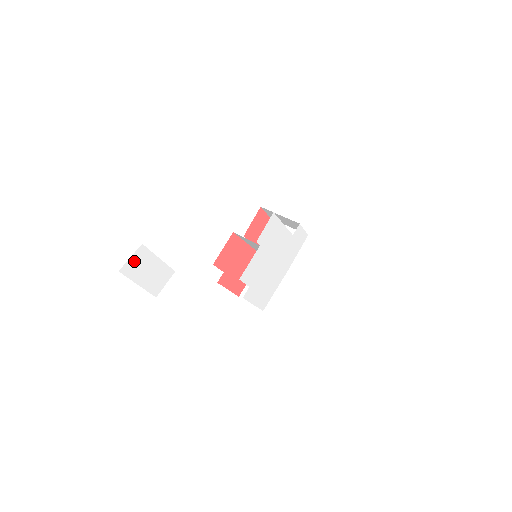
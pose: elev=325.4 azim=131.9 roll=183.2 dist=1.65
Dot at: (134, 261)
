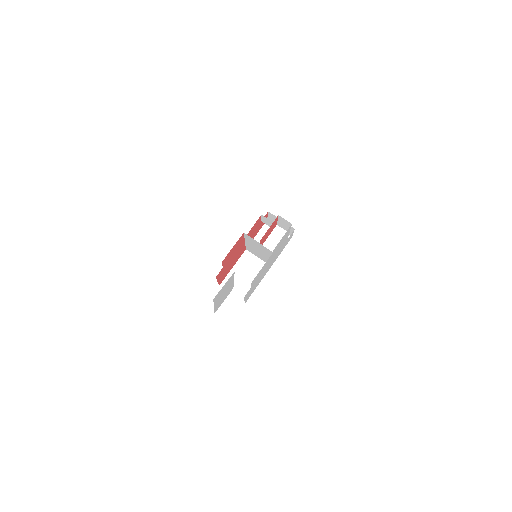
Dot at: (223, 287)
